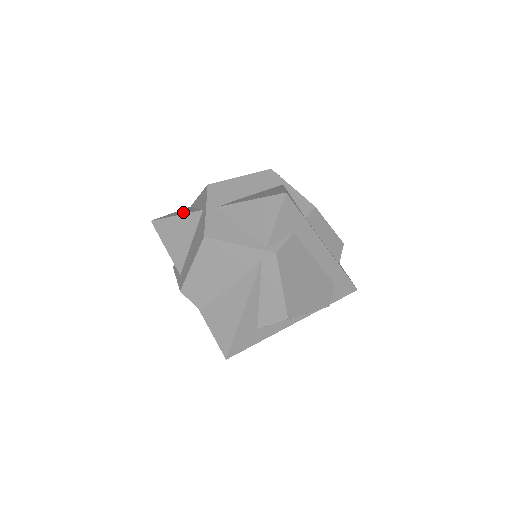
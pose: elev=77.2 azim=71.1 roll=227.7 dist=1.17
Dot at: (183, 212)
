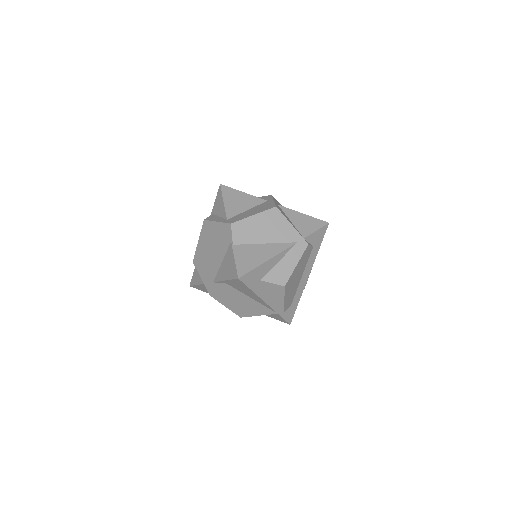
Dot at: occluded
